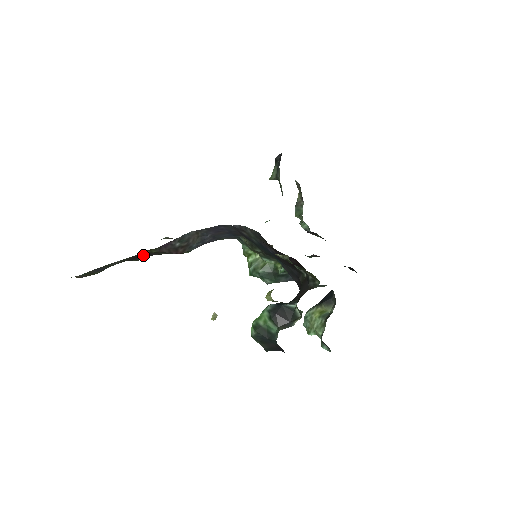
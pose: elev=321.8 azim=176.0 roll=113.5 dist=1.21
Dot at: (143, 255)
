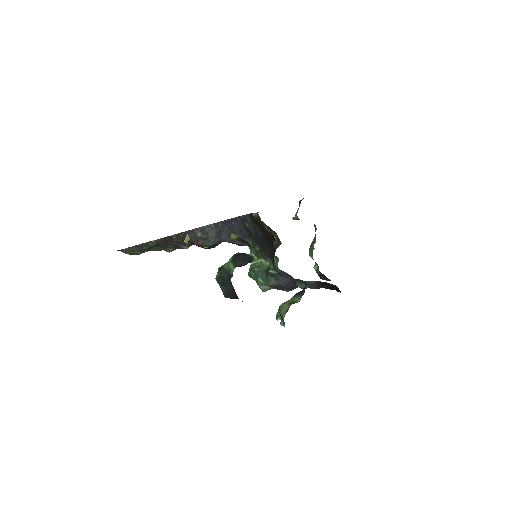
Dot at: (173, 241)
